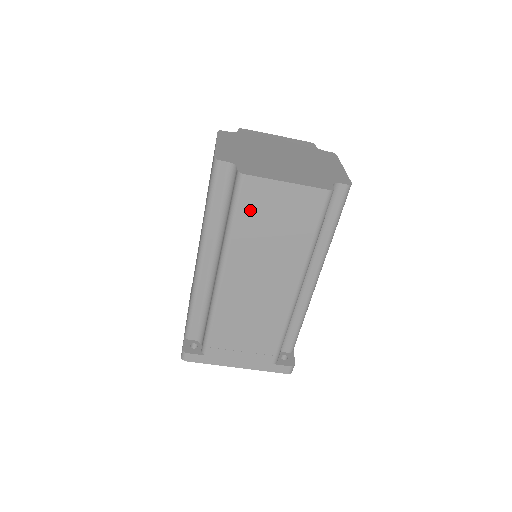
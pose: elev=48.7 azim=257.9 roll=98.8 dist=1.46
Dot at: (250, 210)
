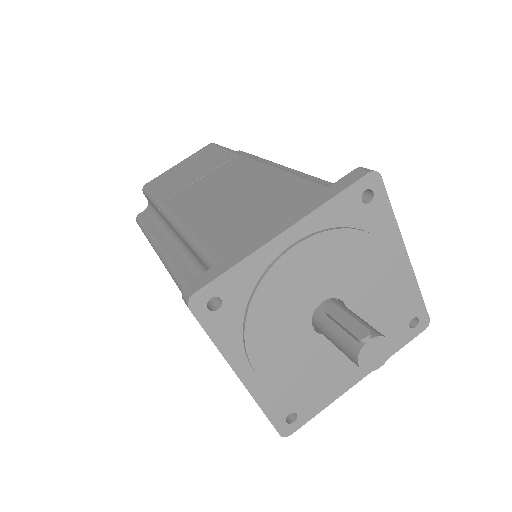
Dot at: (163, 185)
